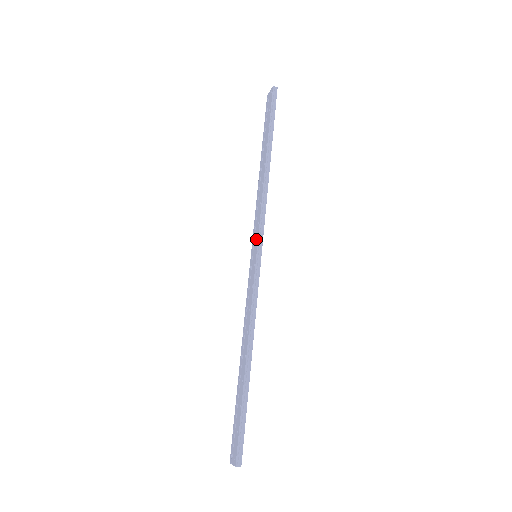
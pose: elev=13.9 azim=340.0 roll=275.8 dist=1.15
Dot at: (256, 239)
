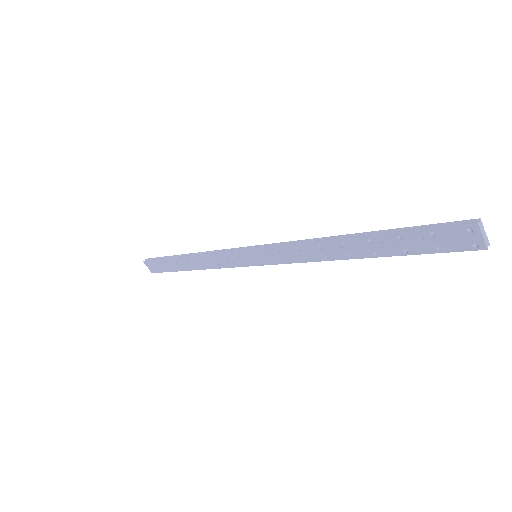
Dot at: (240, 256)
